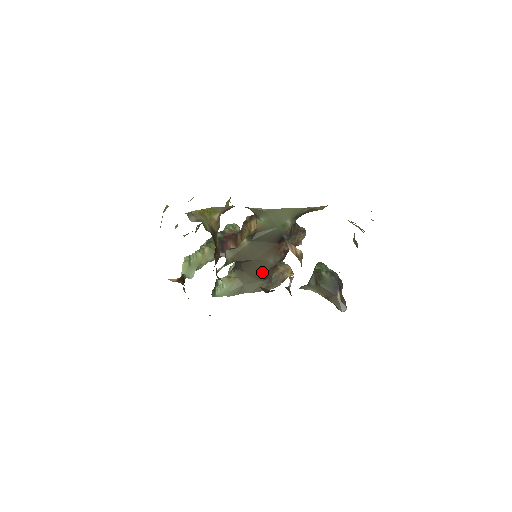
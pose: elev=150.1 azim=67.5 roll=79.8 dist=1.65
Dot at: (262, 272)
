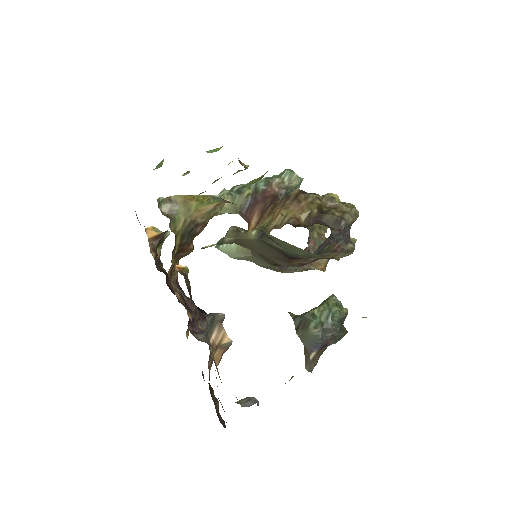
Dot at: (271, 262)
